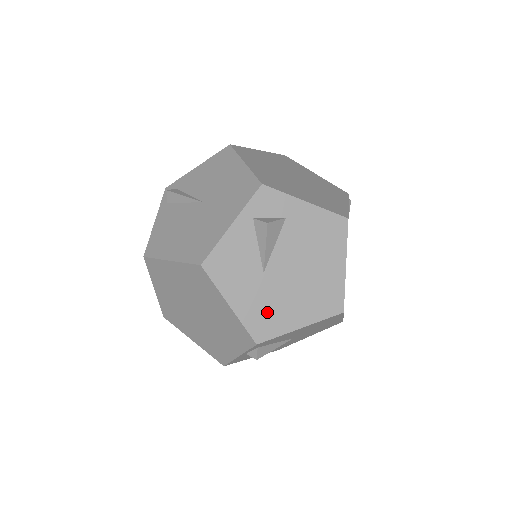
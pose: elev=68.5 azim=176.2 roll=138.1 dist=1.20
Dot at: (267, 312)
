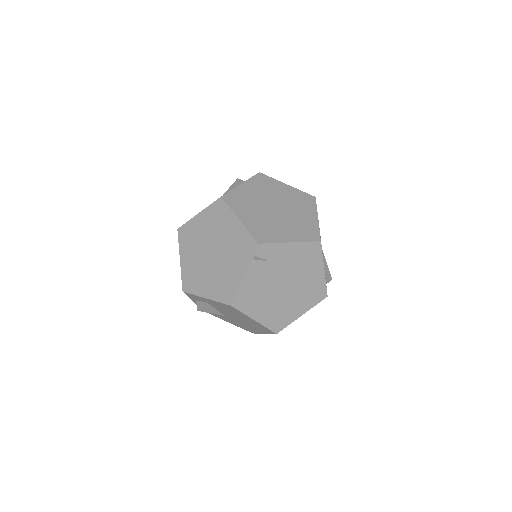
Dot at: (243, 326)
